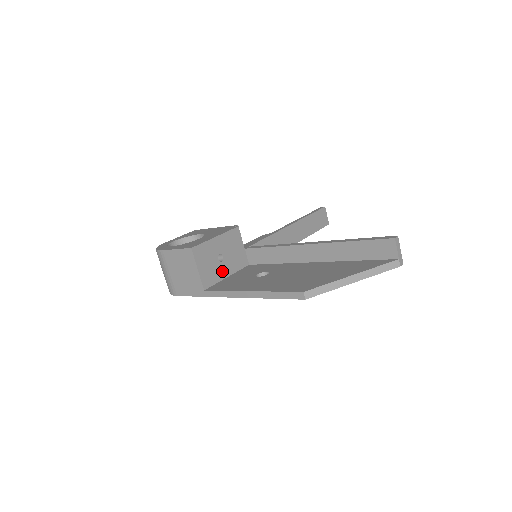
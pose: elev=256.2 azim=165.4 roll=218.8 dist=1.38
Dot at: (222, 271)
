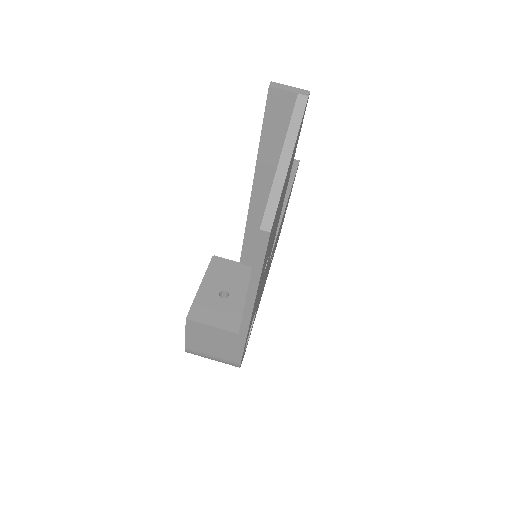
Dot at: (238, 302)
